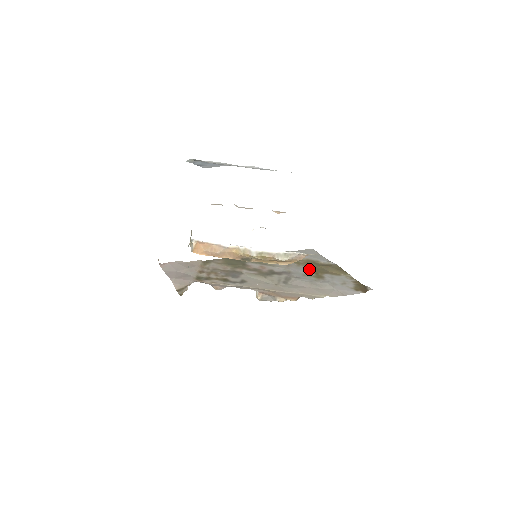
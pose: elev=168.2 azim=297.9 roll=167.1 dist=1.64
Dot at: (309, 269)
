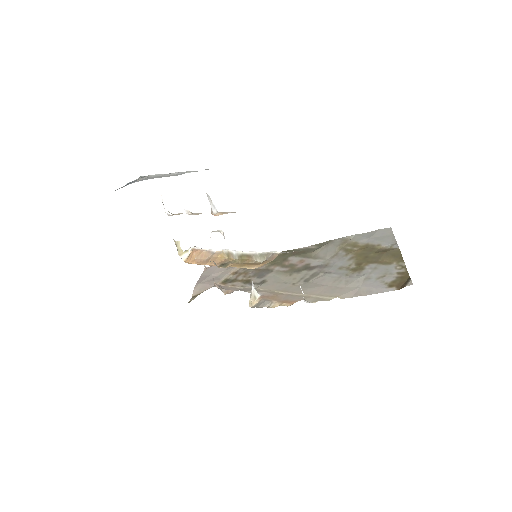
Dot at: (355, 259)
